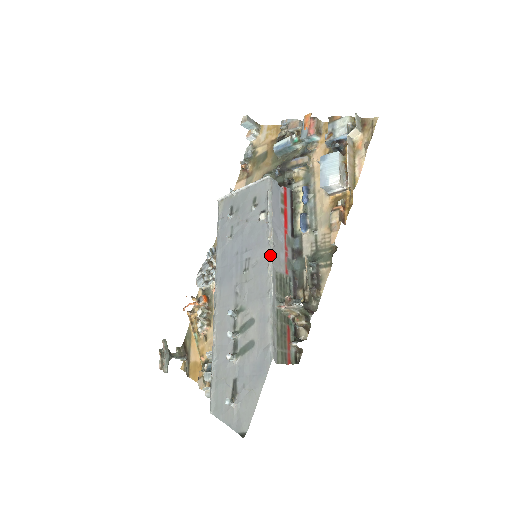
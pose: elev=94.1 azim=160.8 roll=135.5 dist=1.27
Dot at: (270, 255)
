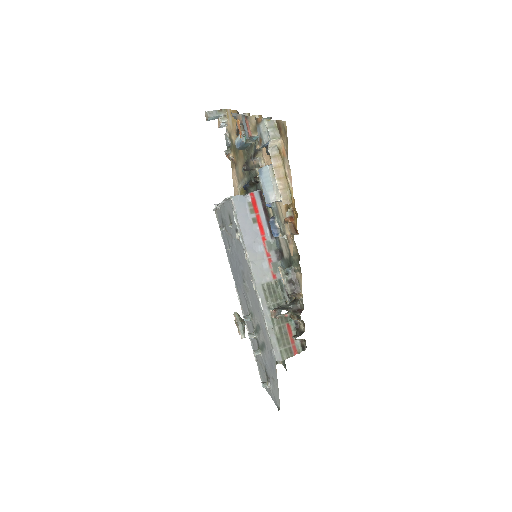
Dot at: (251, 274)
